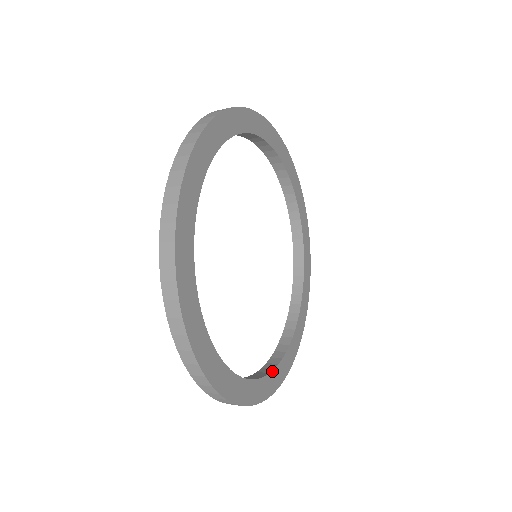
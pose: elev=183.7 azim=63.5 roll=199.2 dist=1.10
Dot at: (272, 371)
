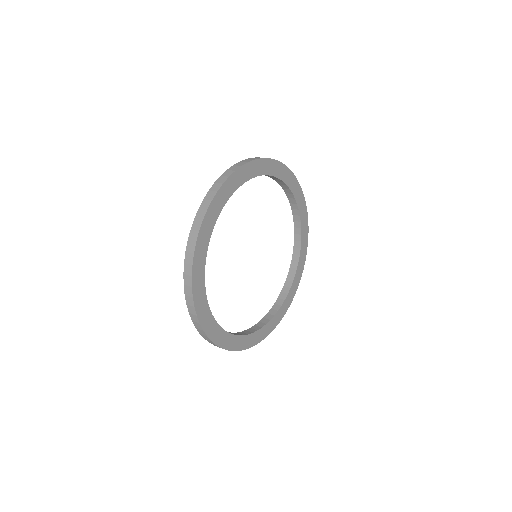
Dot at: occluded
